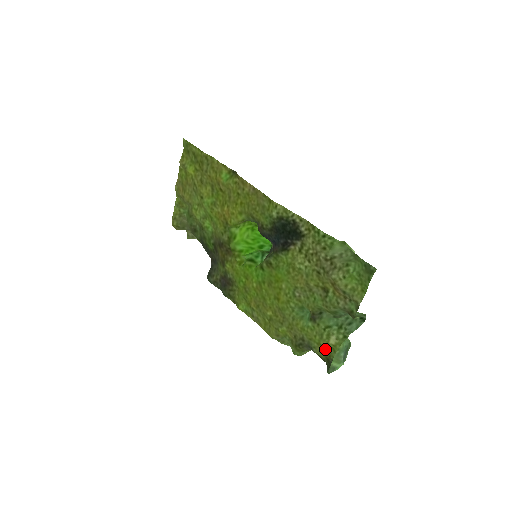
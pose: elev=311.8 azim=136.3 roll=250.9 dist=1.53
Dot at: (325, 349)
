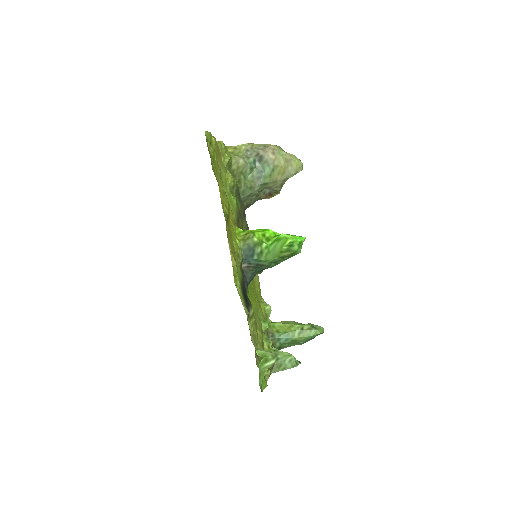
Dot at: occluded
